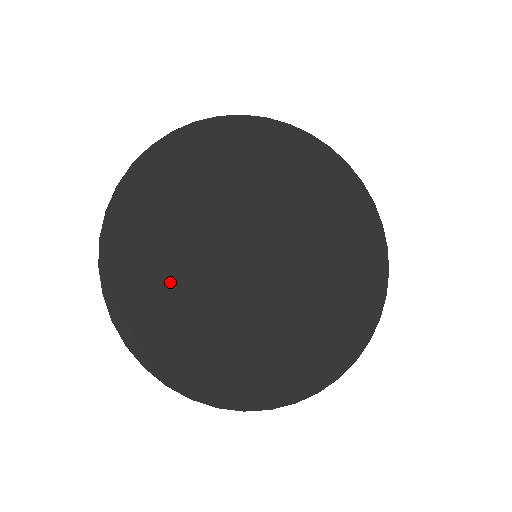
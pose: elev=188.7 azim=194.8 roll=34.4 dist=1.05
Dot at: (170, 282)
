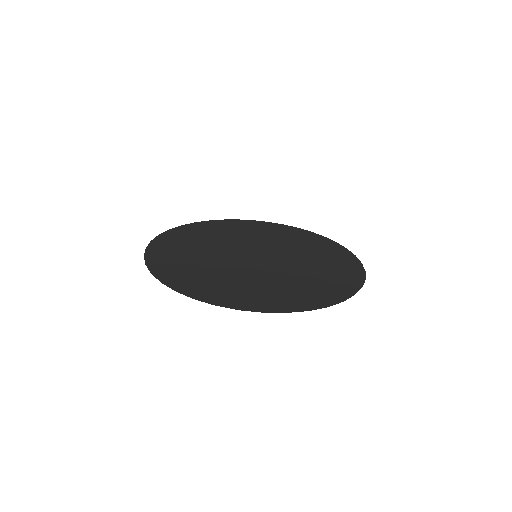
Dot at: (194, 262)
